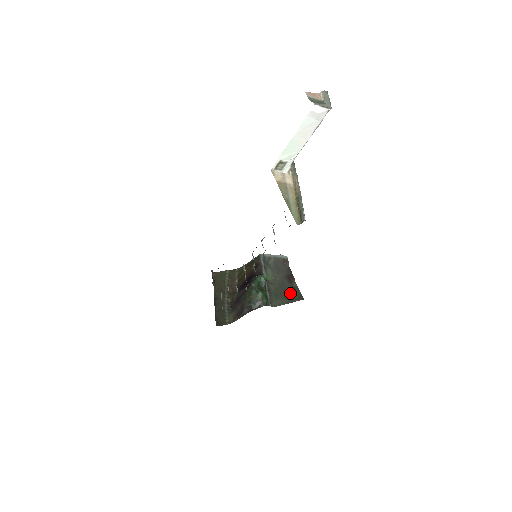
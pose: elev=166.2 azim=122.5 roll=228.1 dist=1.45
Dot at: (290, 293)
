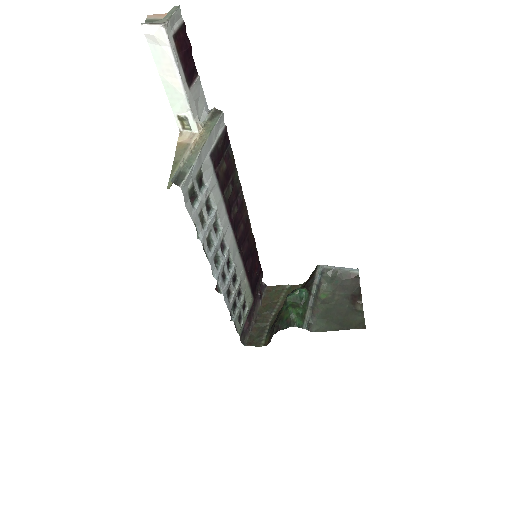
Dot at: (347, 317)
